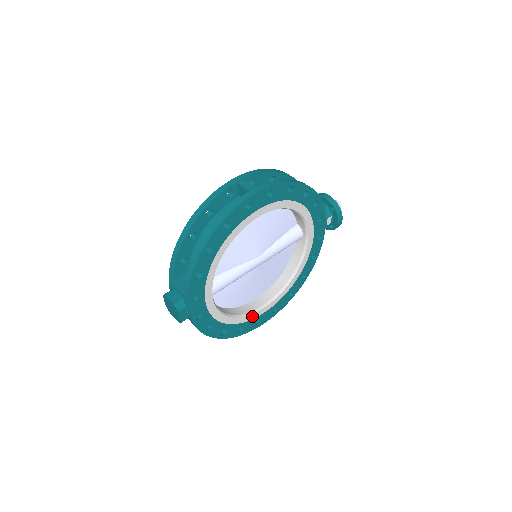
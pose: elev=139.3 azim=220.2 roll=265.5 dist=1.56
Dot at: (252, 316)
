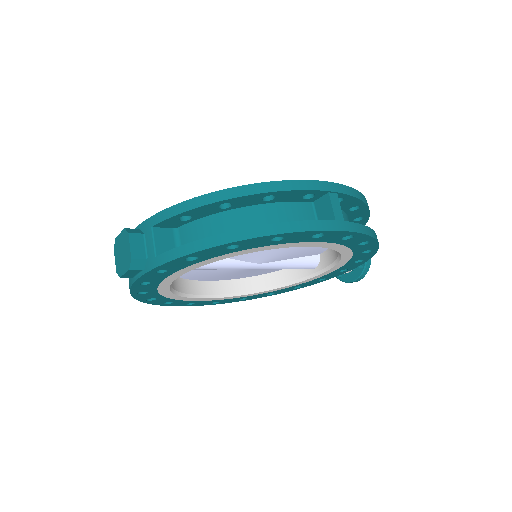
Dot at: (192, 299)
